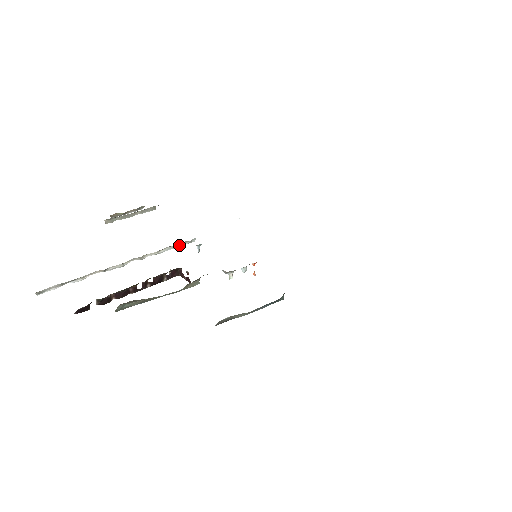
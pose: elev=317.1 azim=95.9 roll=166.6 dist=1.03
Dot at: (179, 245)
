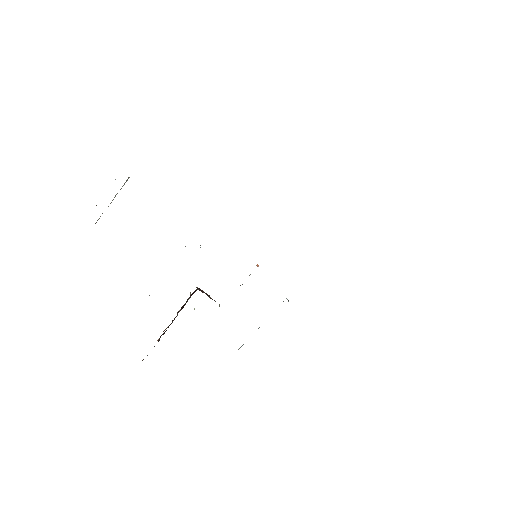
Dot at: occluded
